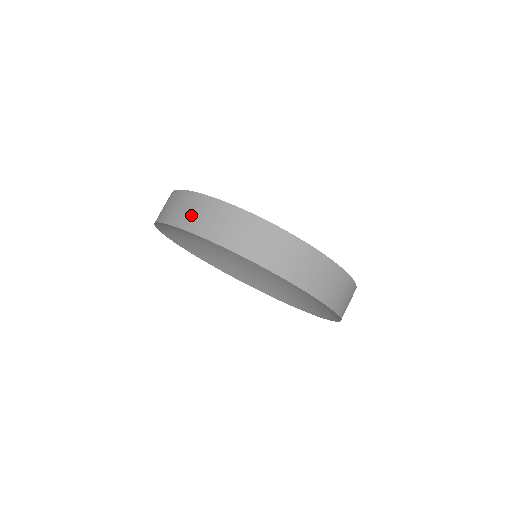
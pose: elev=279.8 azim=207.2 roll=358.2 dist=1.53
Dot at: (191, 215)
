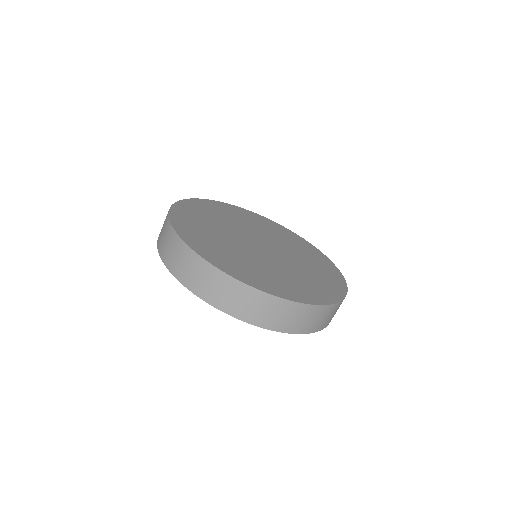
Dot at: (167, 249)
